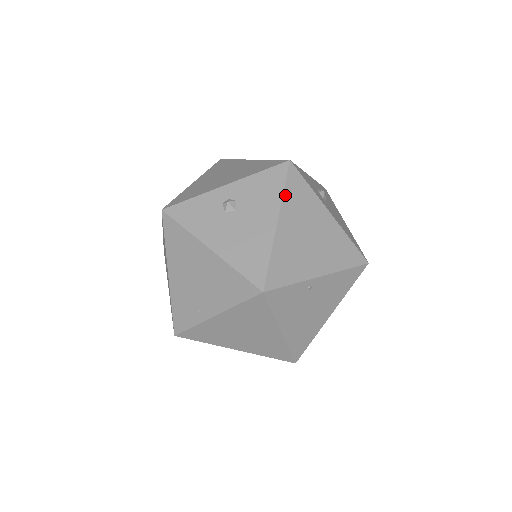
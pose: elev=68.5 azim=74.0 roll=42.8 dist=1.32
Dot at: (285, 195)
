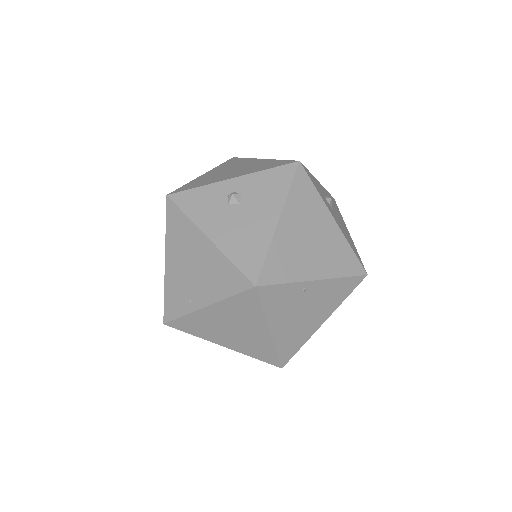
Dot at: (290, 194)
